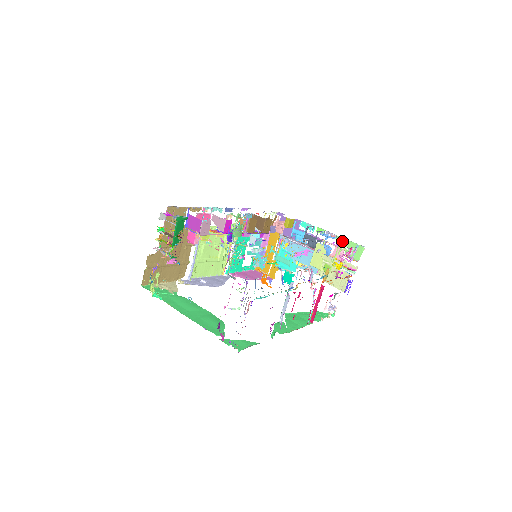
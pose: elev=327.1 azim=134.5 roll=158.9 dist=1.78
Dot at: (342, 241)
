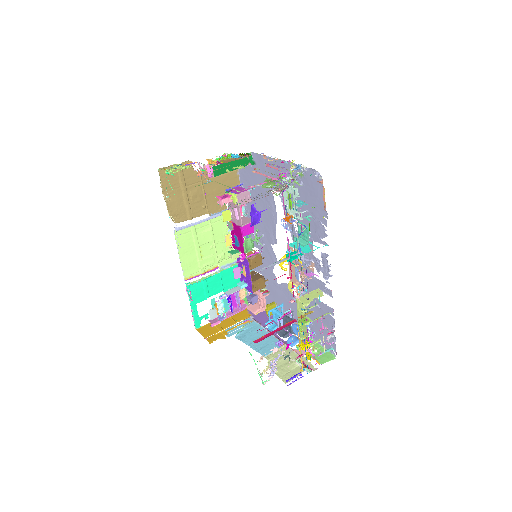
Dot at: (314, 344)
